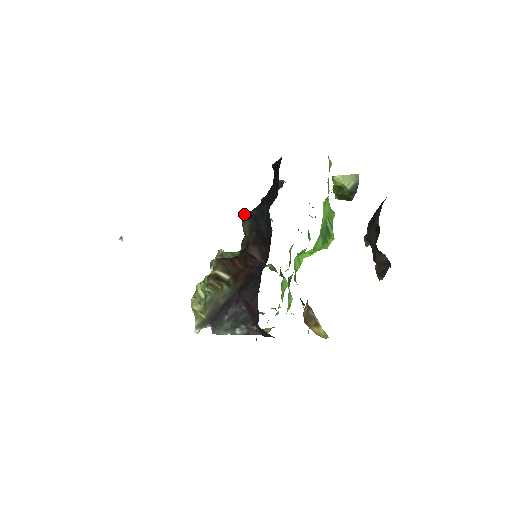
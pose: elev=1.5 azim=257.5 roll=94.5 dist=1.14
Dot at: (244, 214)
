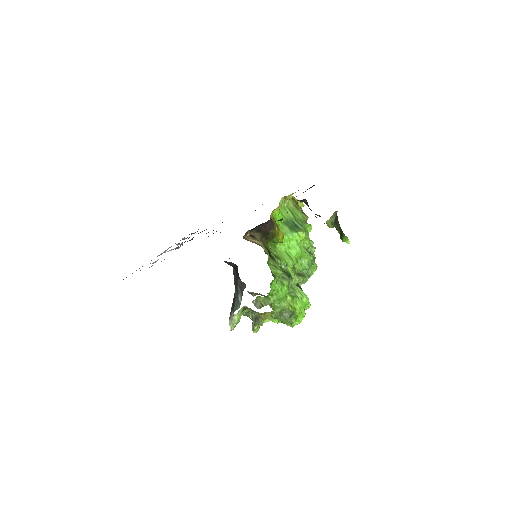
Dot at: occluded
